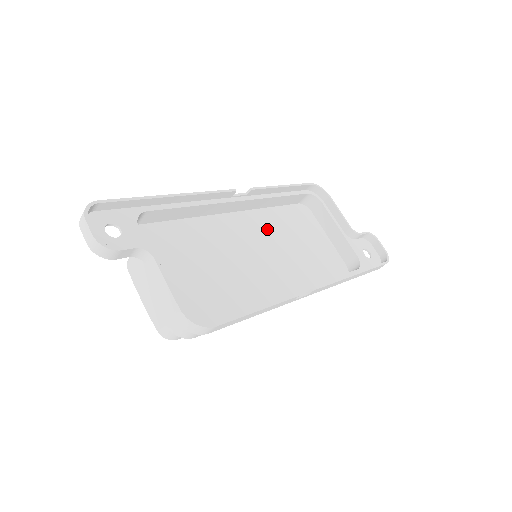
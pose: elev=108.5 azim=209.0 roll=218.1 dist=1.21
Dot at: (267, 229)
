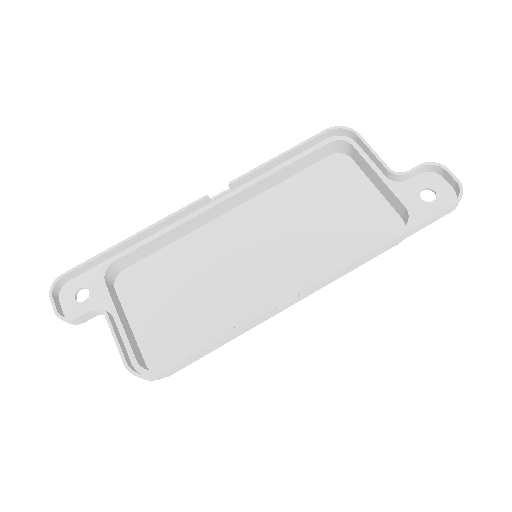
Dot at: (275, 214)
